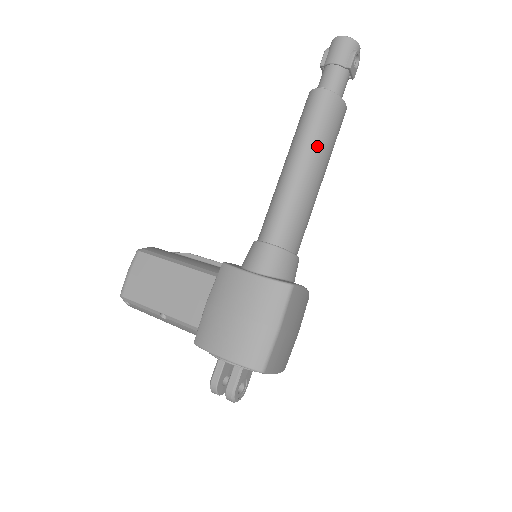
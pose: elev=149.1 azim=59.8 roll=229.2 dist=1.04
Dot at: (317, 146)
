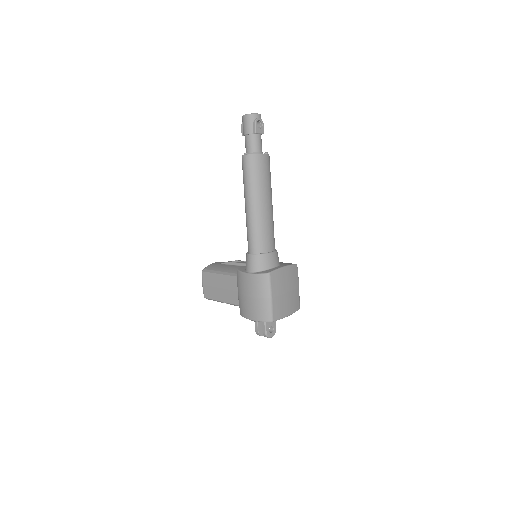
Dot at: (255, 190)
